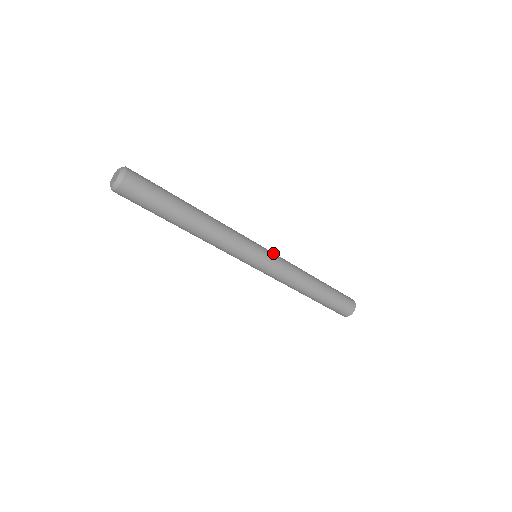
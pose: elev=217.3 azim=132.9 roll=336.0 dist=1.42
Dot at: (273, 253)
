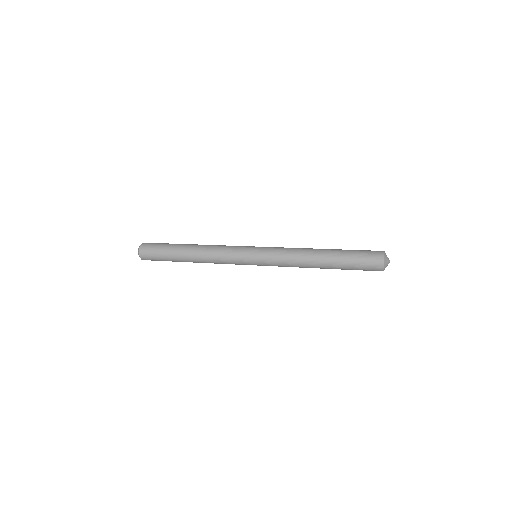
Dot at: (265, 254)
